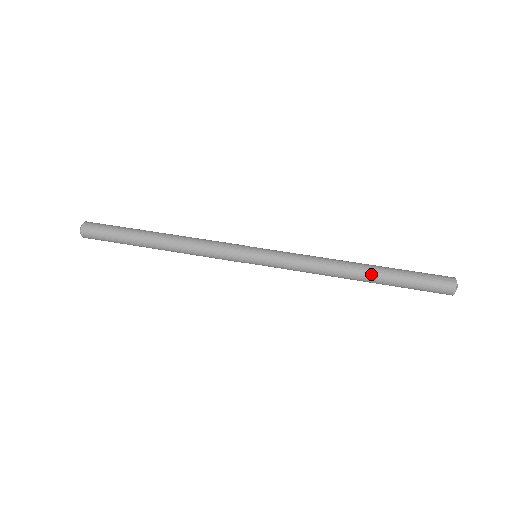
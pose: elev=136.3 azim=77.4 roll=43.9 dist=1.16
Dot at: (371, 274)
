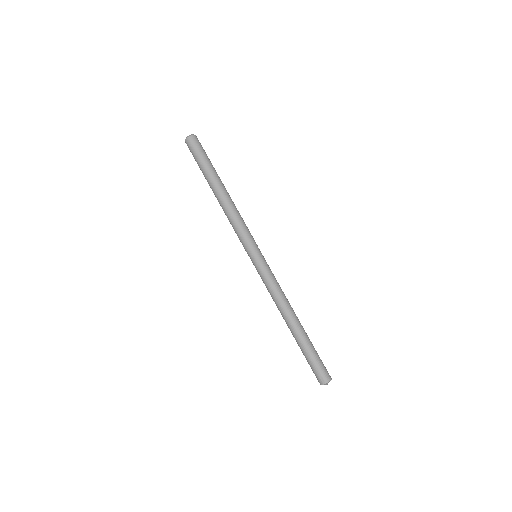
Dot at: (292, 333)
